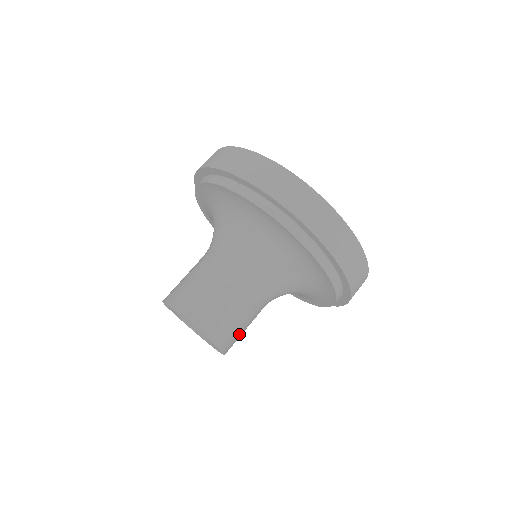
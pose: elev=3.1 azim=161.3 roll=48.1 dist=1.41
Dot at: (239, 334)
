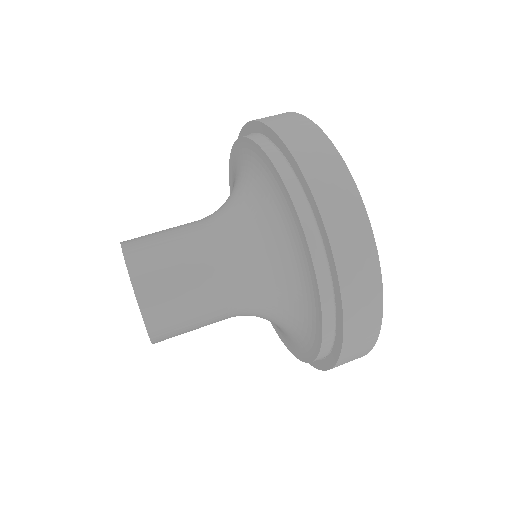
Dot at: occluded
